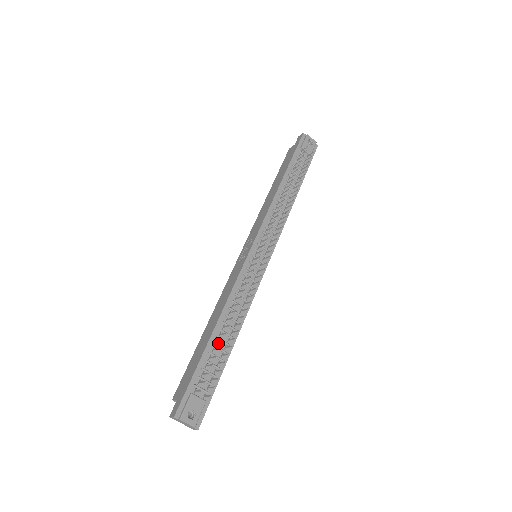
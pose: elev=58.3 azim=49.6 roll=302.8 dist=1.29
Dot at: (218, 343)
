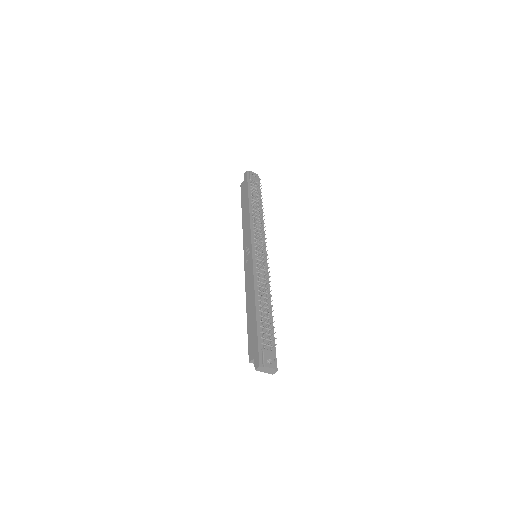
Dot at: (262, 314)
